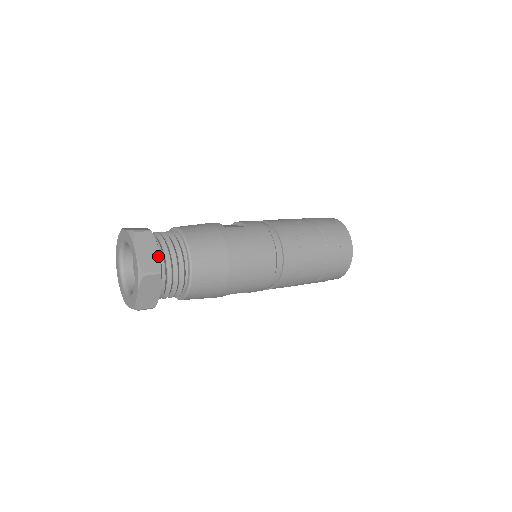
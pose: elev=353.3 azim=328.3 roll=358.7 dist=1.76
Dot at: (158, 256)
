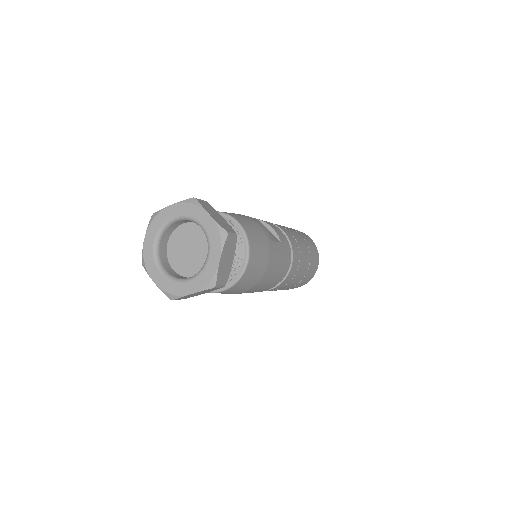
Dot at: (230, 267)
